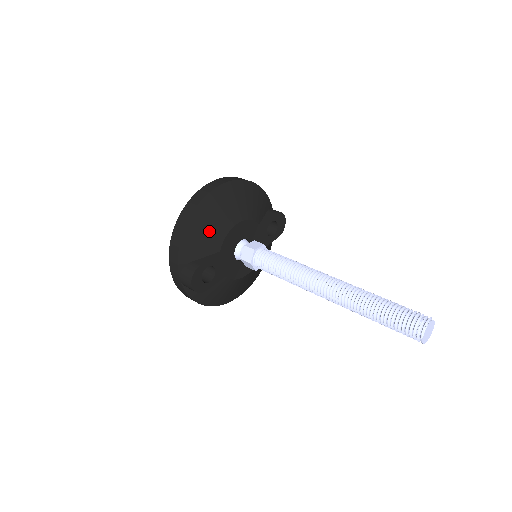
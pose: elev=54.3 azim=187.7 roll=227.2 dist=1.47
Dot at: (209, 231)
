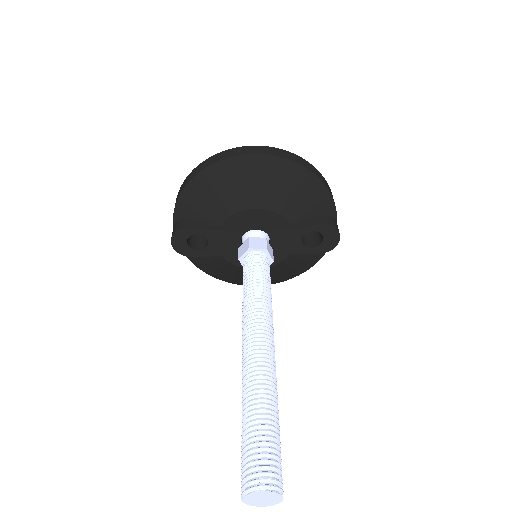
Dot at: (216, 198)
